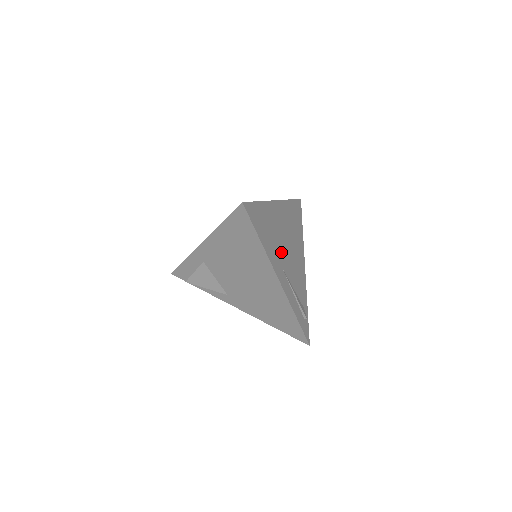
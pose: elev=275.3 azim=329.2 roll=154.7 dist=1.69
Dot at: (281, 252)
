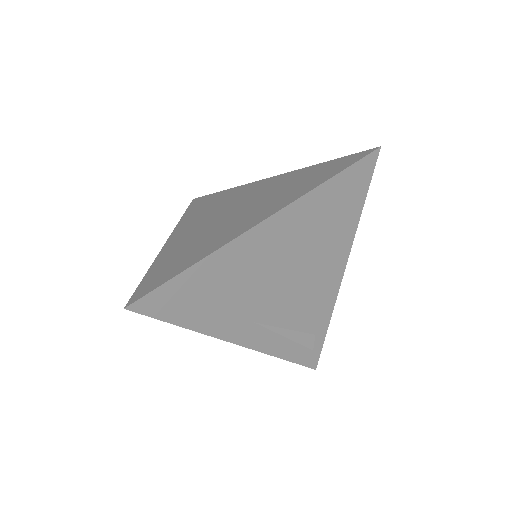
Dot at: (257, 301)
